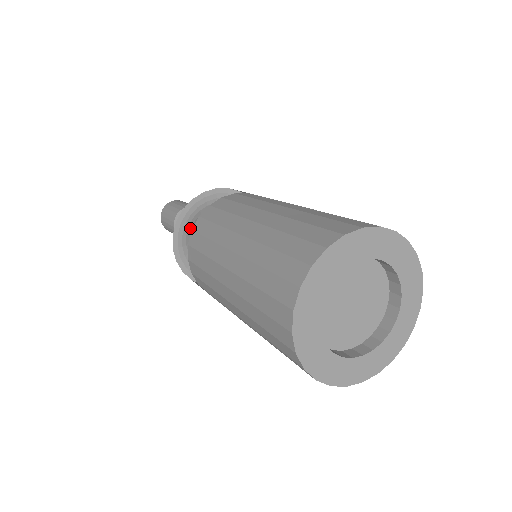
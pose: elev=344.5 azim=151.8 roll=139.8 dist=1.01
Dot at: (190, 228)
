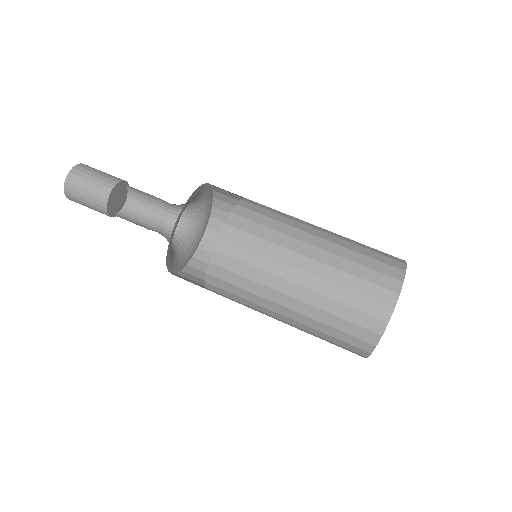
Dot at: (171, 251)
